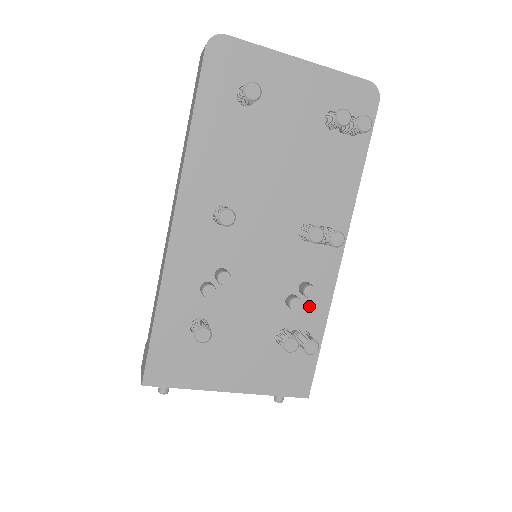
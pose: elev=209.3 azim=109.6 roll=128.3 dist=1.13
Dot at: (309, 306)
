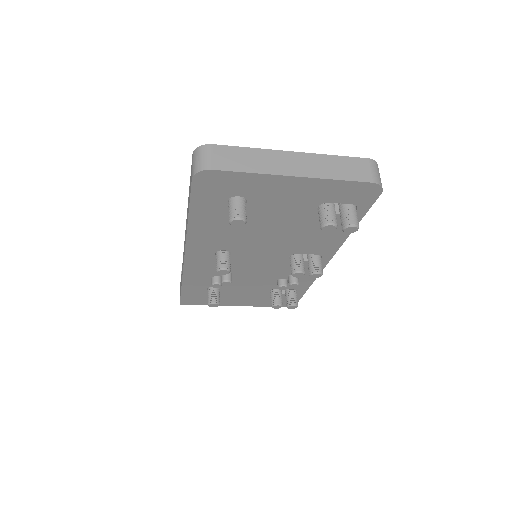
Dot at: occluded
